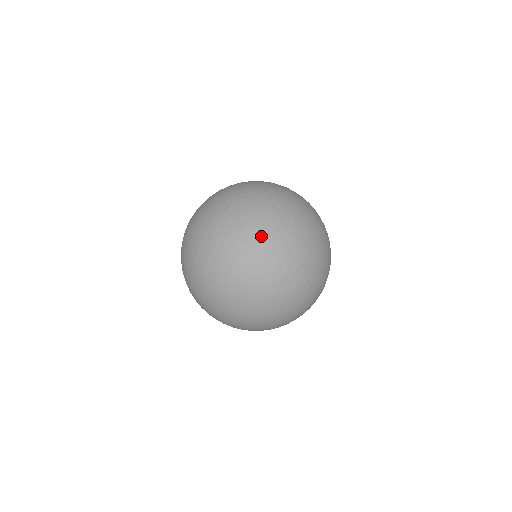
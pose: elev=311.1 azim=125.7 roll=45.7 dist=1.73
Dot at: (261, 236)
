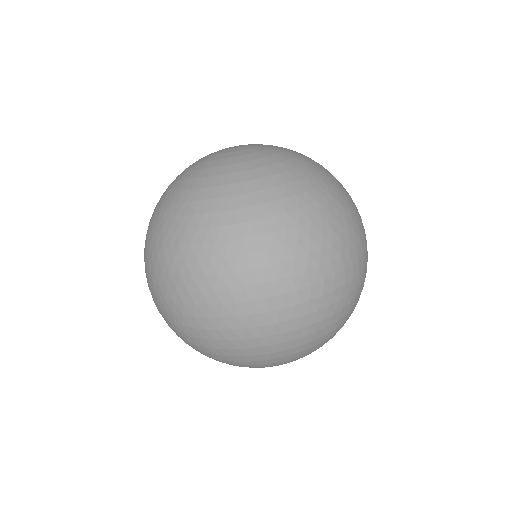
Dot at: (333, 314)
